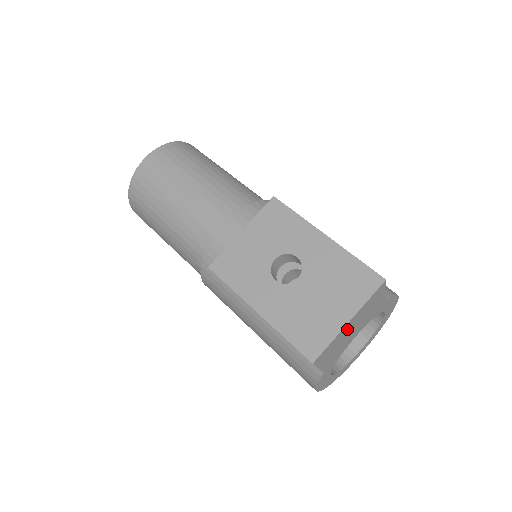
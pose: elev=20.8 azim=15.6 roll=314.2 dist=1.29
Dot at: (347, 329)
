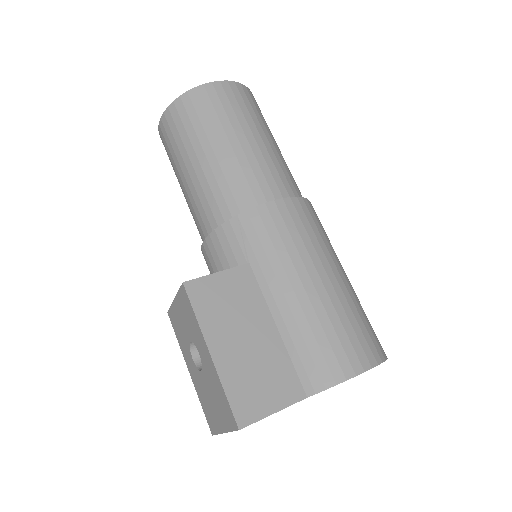
Dot at: occluded
